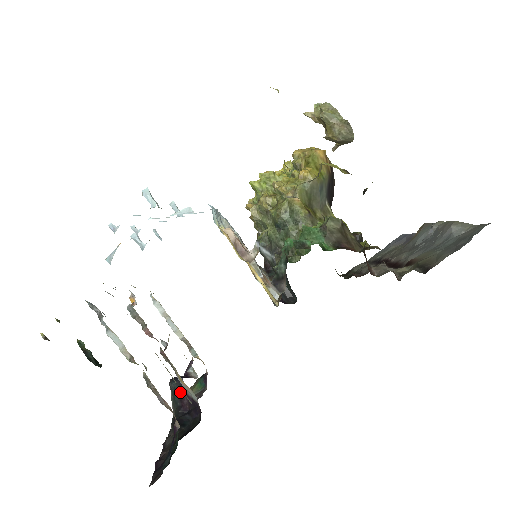
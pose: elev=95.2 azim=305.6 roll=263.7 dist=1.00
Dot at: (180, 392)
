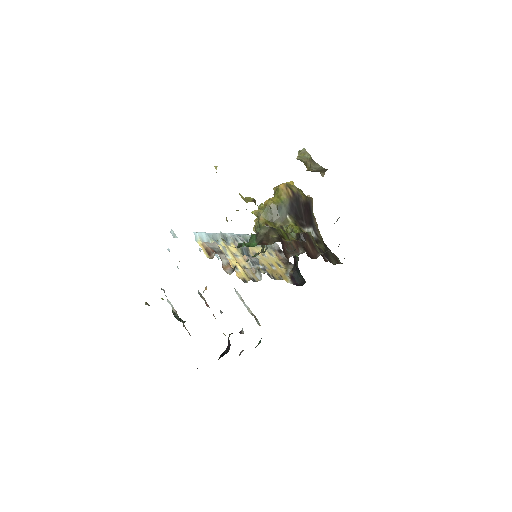
Dot at: occluded
